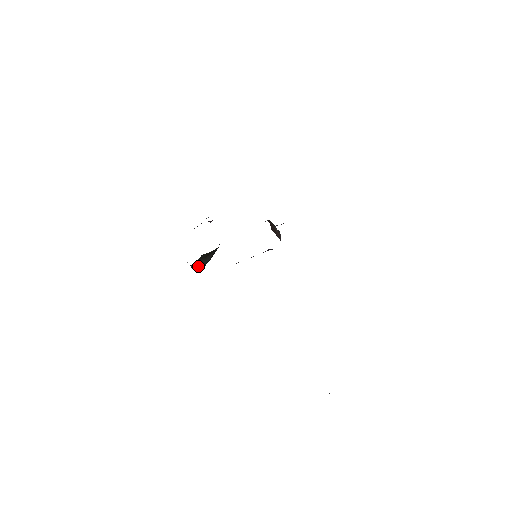
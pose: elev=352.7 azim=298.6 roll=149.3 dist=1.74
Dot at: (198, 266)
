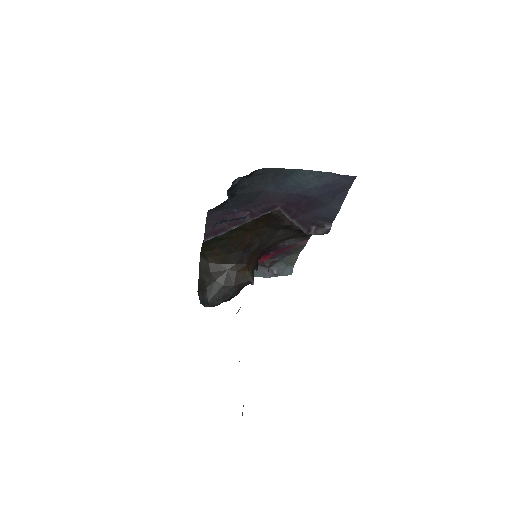
Dot at: (202, 290)
